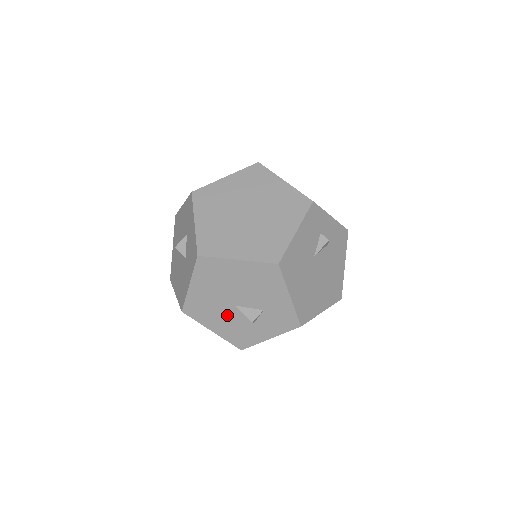
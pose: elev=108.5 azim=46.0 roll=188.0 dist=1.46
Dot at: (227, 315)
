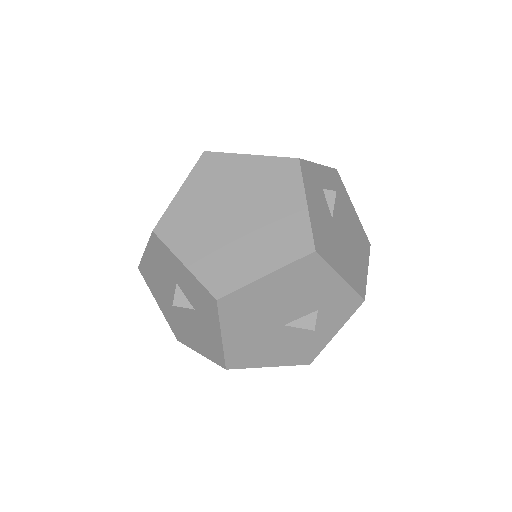
Dot at: (279, 340)
